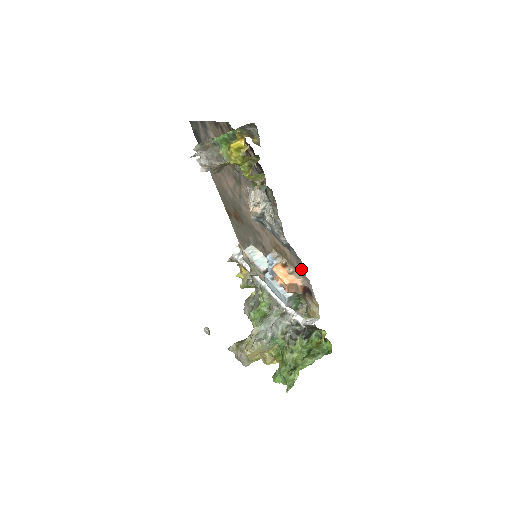
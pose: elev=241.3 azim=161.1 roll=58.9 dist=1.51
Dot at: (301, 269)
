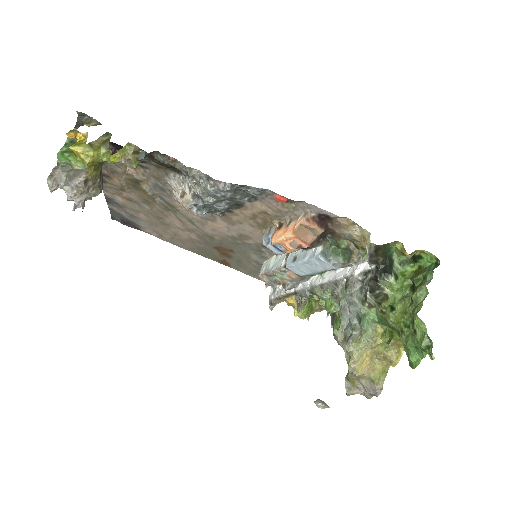
Dot at: (282, 201)
